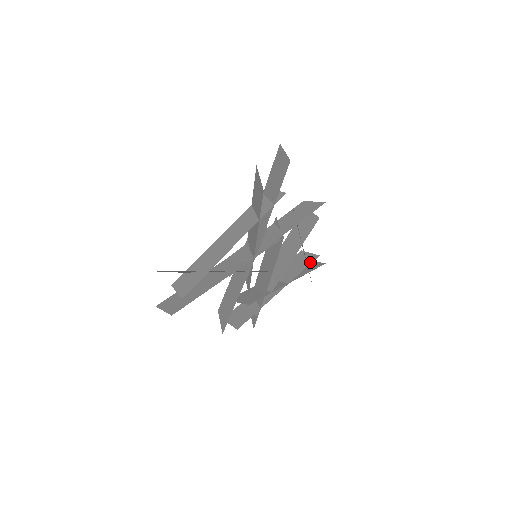
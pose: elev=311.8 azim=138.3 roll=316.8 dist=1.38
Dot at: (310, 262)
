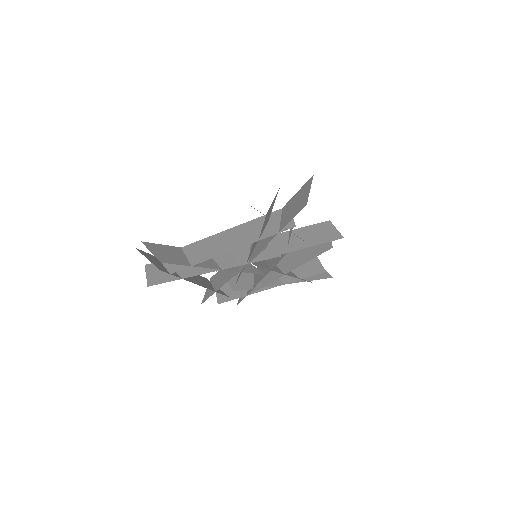
Dot at: (314, 274)
